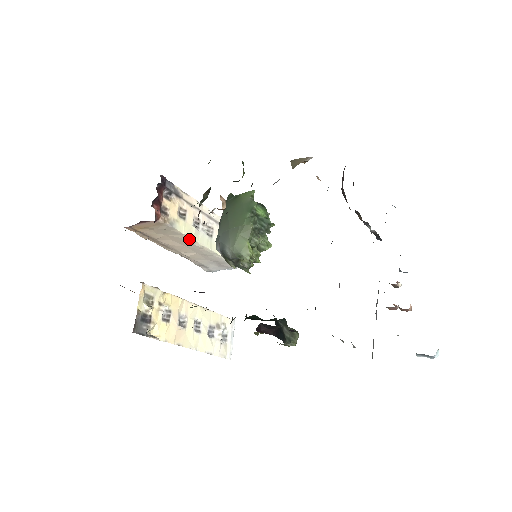
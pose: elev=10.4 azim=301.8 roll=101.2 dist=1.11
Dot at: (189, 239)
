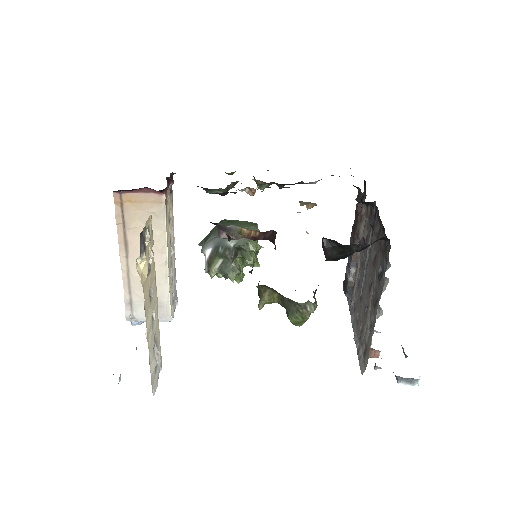
Dot at: (164, 243)
